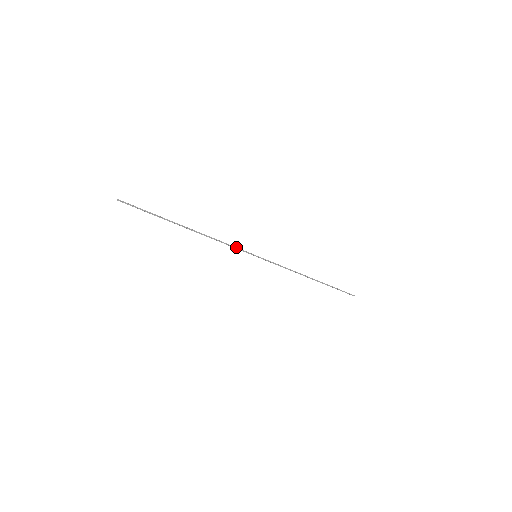
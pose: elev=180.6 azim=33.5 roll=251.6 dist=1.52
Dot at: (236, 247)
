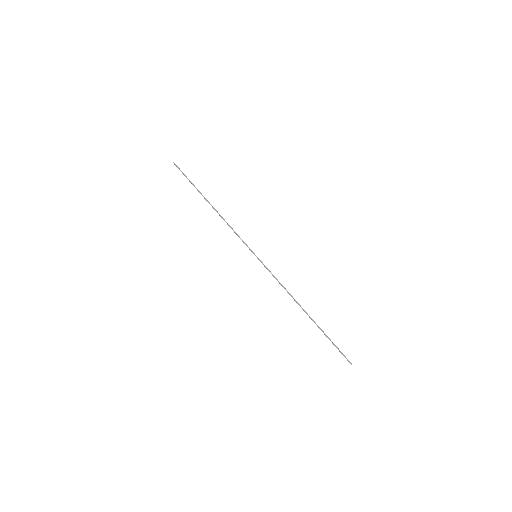
Dot at: occluded
